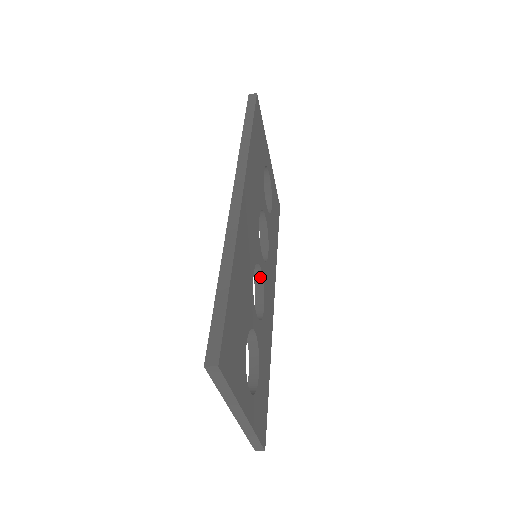
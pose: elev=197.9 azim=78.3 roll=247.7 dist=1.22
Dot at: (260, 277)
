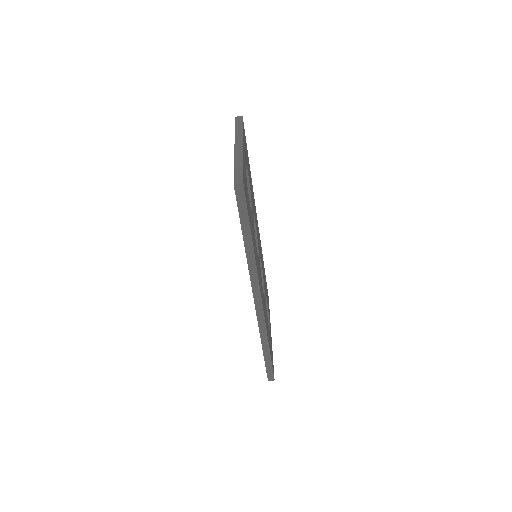
Dot at: occluded
